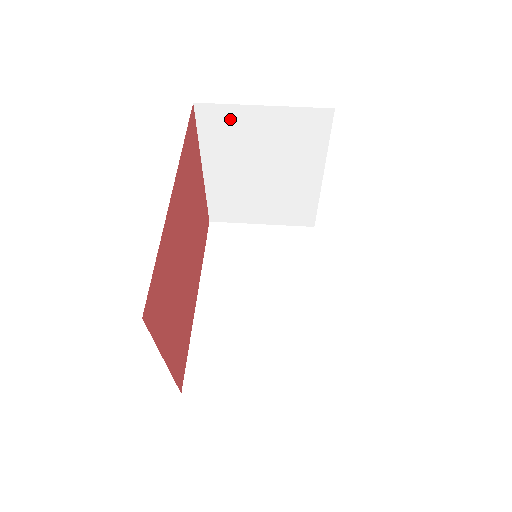
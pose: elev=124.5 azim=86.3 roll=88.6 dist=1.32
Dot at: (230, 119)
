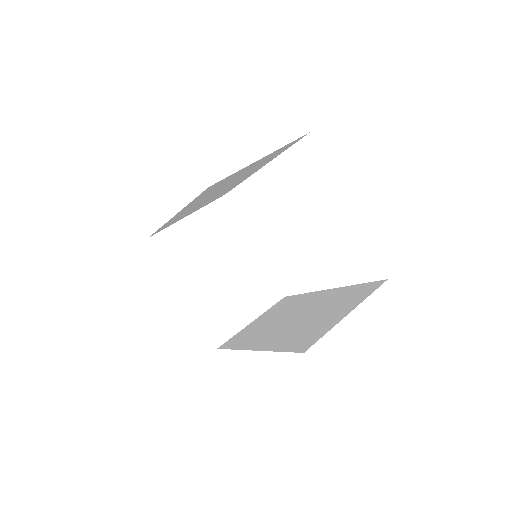
Dot at: (176, 237)
